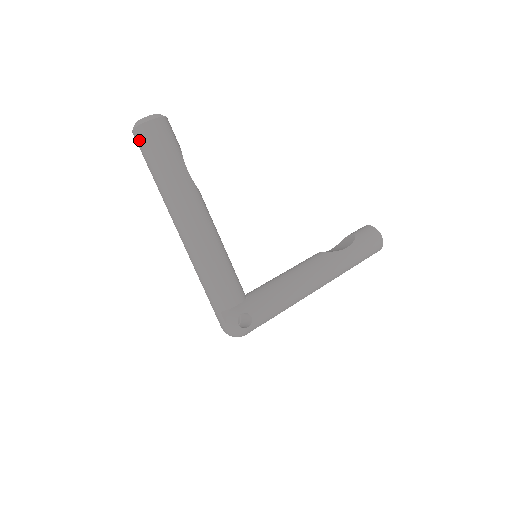
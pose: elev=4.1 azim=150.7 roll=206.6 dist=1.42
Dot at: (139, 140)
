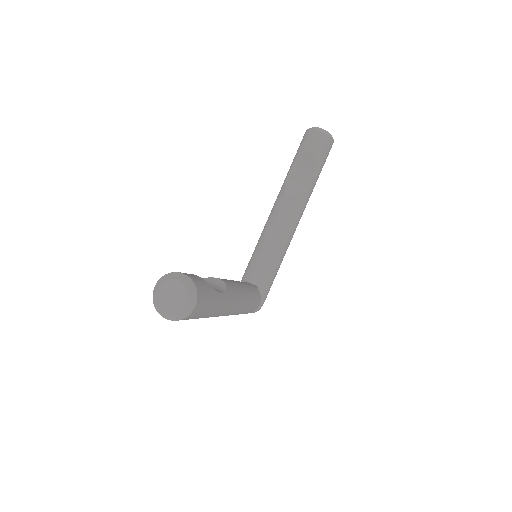
Dot at: occluded
